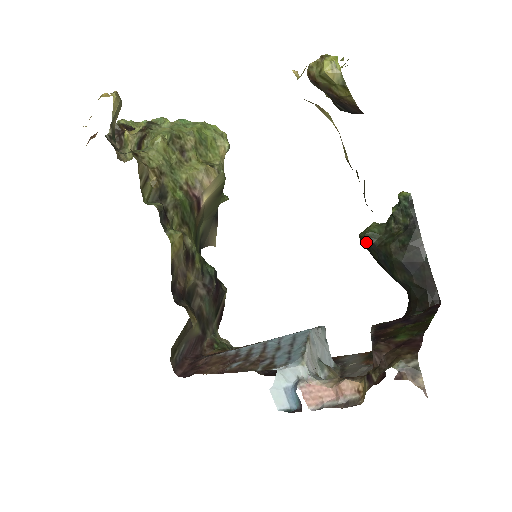
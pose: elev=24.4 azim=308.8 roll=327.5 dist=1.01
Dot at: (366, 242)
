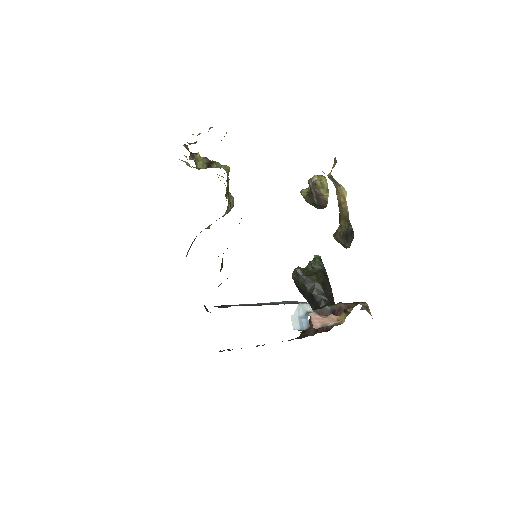
Dot at: (299, 273)
